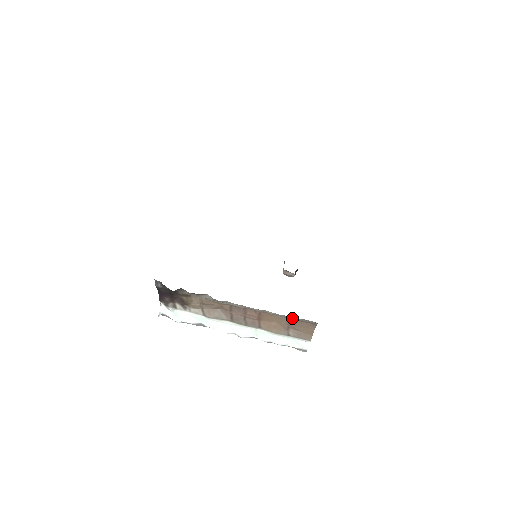
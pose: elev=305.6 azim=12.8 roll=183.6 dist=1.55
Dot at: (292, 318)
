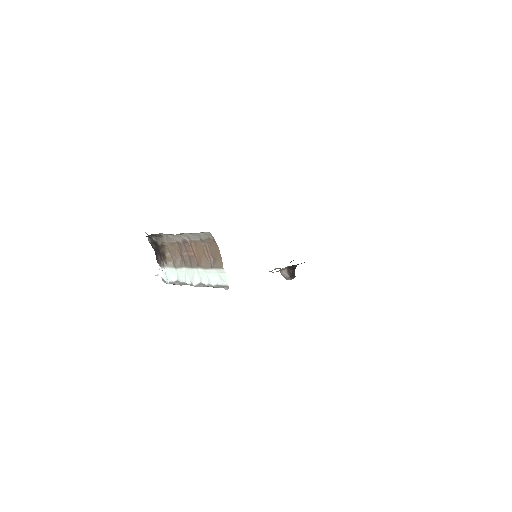
Dot at: (201, 237)
